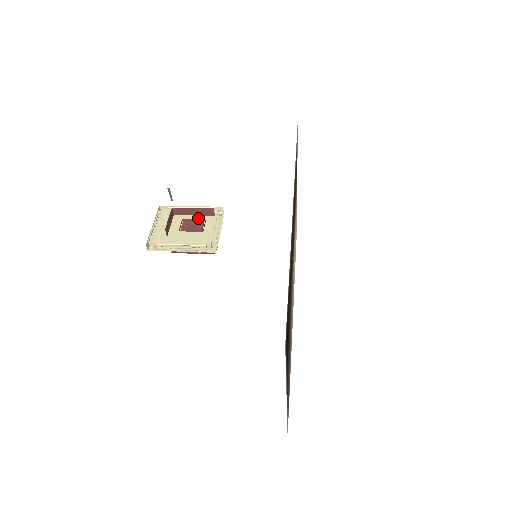
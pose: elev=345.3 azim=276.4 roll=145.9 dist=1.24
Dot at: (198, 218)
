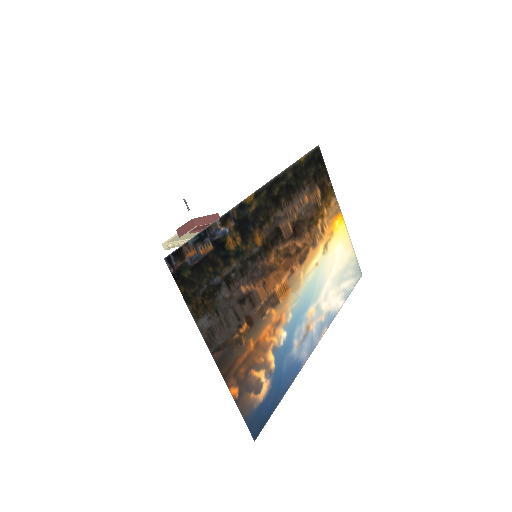
Dot at: occluded
